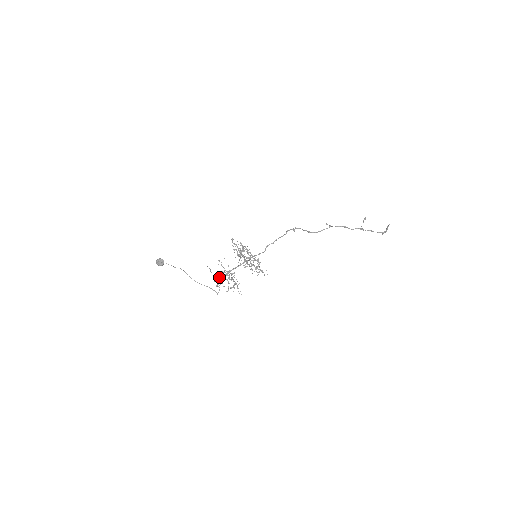
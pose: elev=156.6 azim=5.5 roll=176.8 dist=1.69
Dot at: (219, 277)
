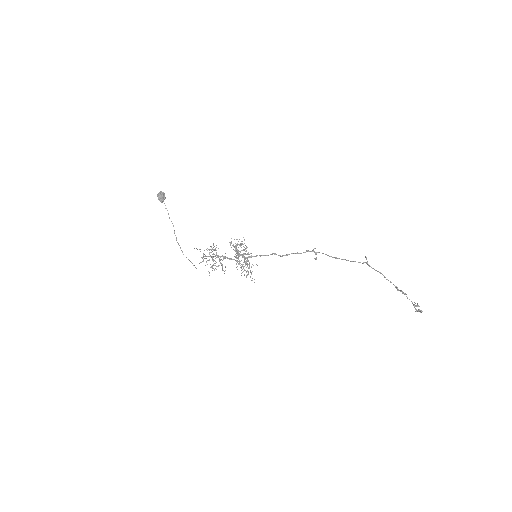
Dot at: occluded
